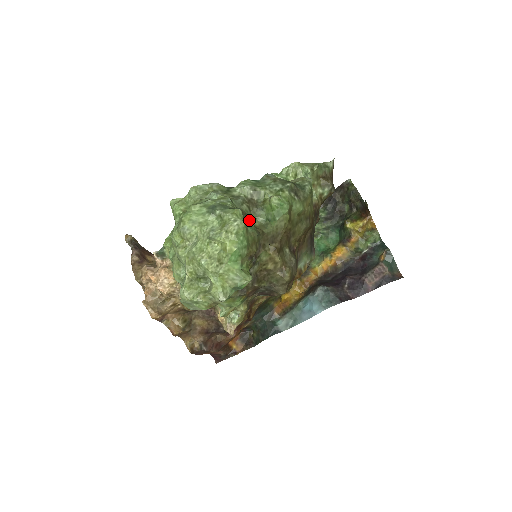
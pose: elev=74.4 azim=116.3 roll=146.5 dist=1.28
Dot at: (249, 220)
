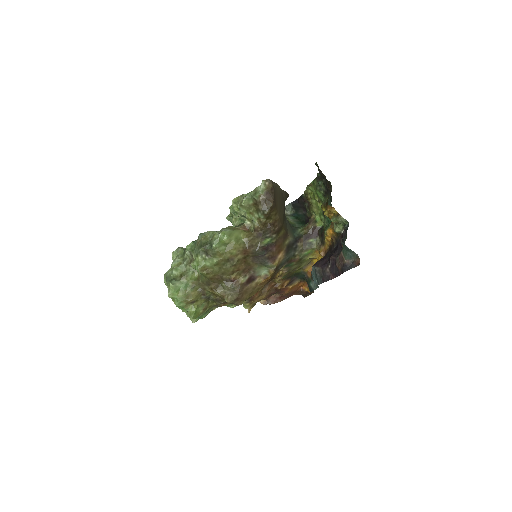
Dot at: (187, 279)
